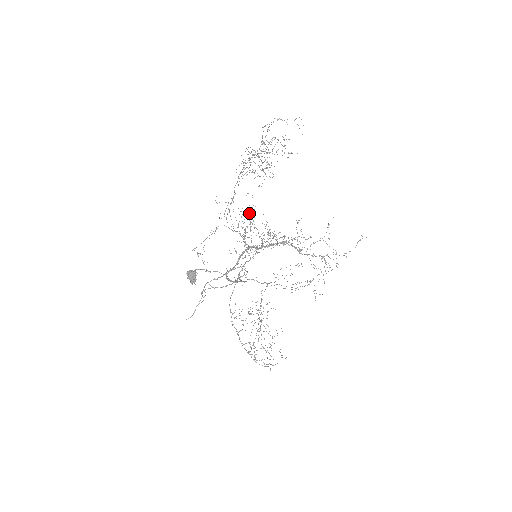
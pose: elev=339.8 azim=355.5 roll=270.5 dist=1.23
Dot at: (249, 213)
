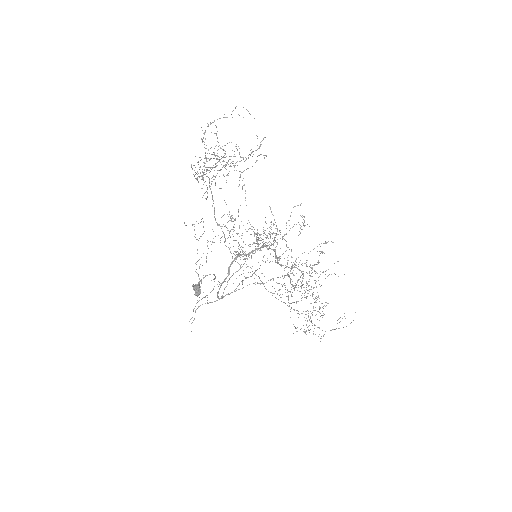
Dot at: occluded
